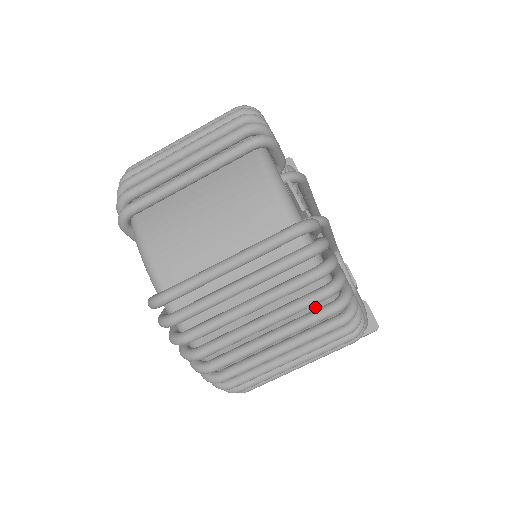
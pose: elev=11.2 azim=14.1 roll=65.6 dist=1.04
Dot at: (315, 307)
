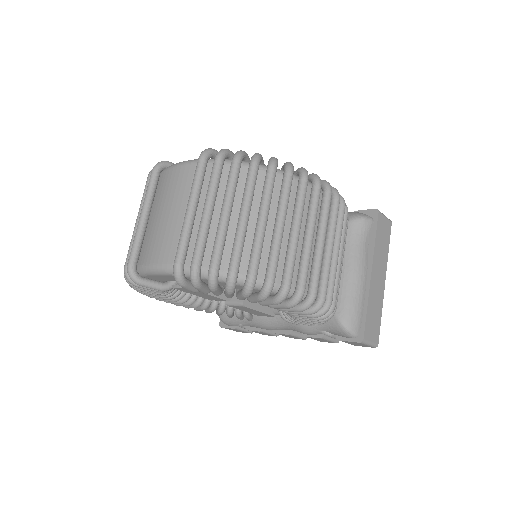
Dot at: (264, 183)
